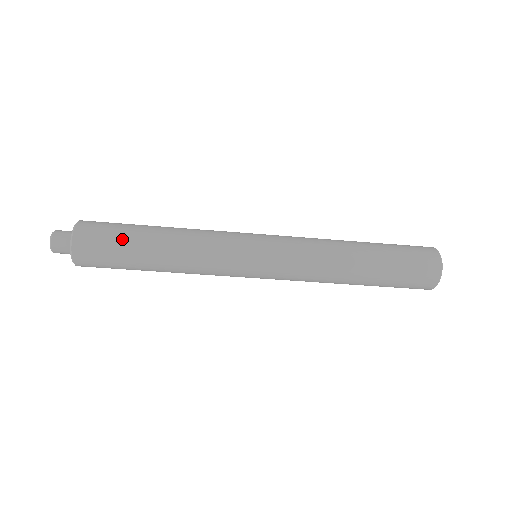
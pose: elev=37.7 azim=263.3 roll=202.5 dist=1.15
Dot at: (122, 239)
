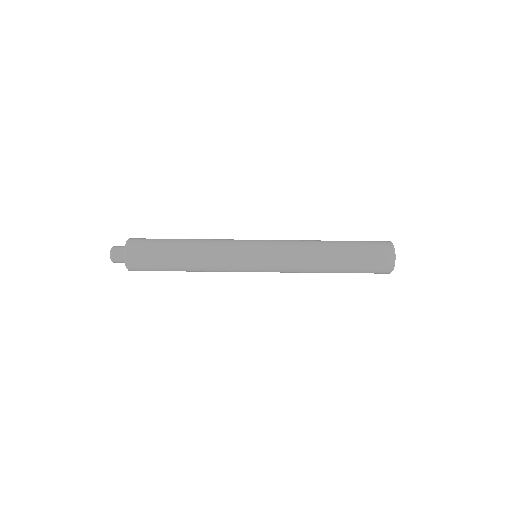
Dot at: (159, 251)
